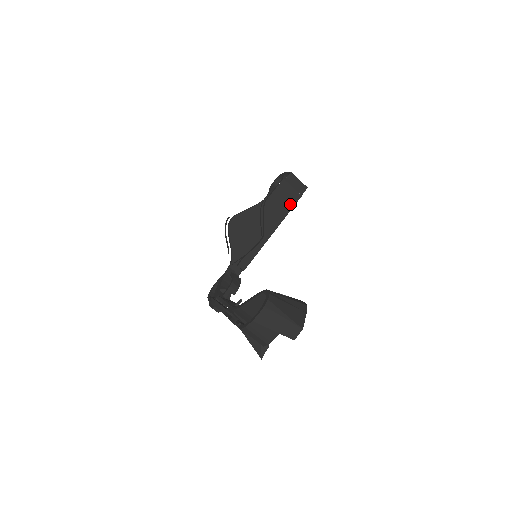
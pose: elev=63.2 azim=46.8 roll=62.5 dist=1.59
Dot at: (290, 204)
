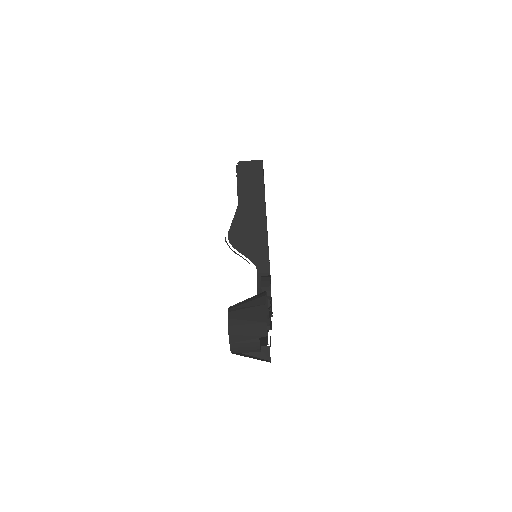
Dot at: (259, 186)
